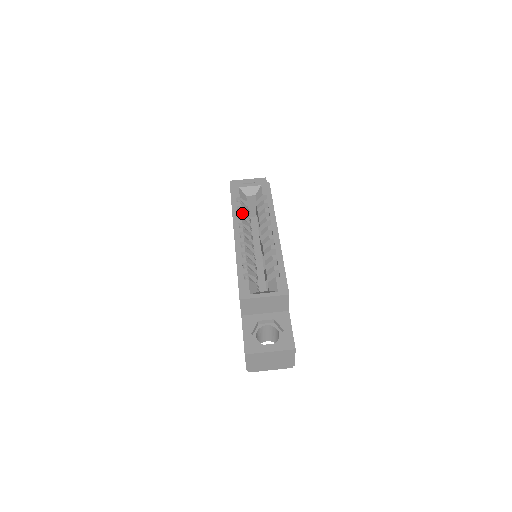
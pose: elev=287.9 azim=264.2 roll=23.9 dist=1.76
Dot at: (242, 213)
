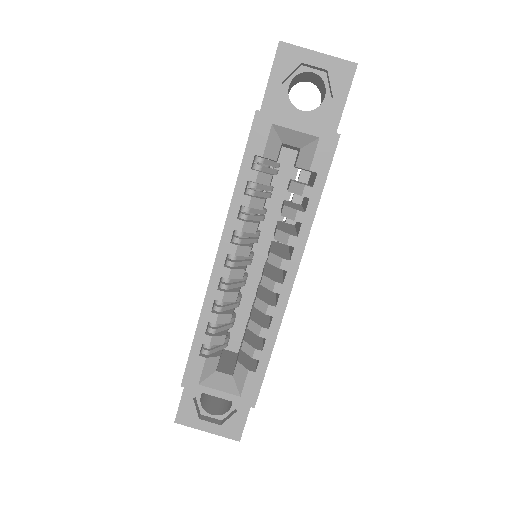
Dot at: (251, 204)
